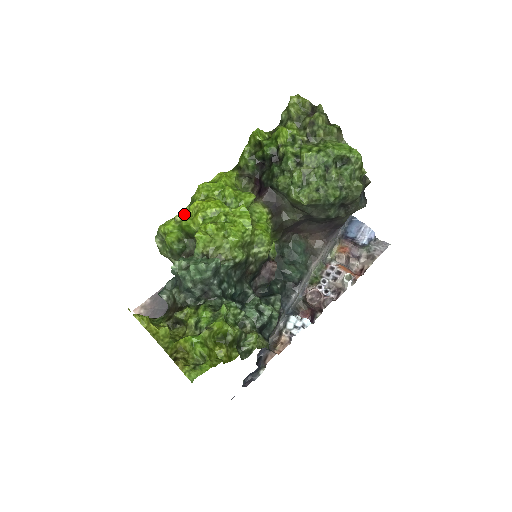
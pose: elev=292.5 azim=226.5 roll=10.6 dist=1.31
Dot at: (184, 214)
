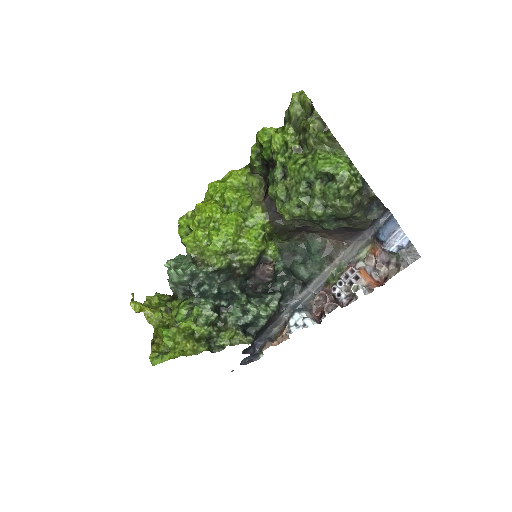
Dot at: (194, 211)
